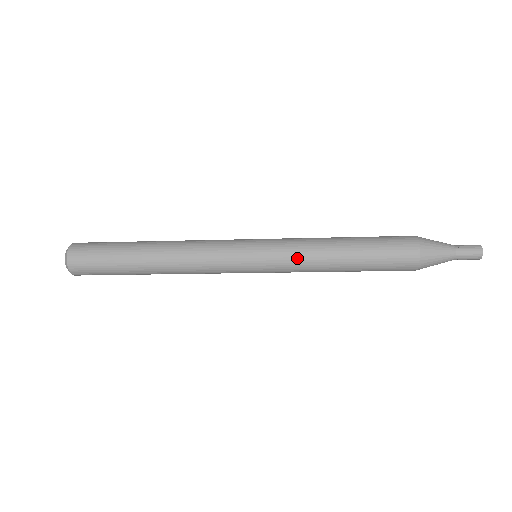
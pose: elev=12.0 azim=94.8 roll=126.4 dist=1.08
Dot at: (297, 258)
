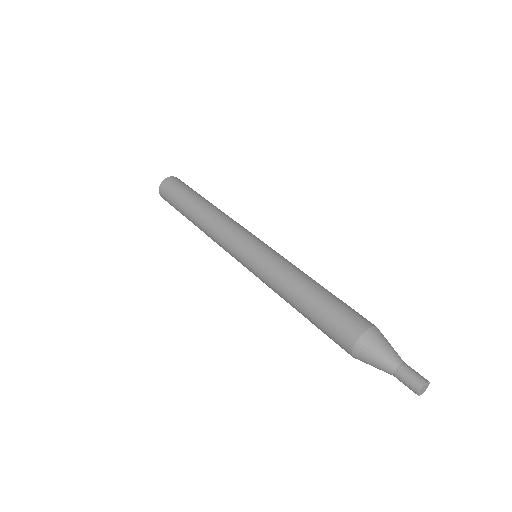
Dot at: (270, 275)
